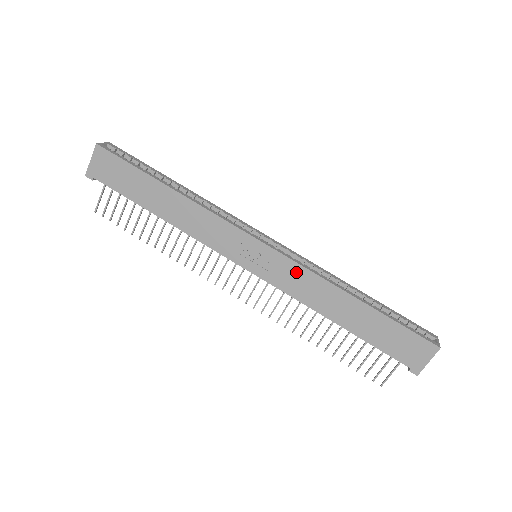
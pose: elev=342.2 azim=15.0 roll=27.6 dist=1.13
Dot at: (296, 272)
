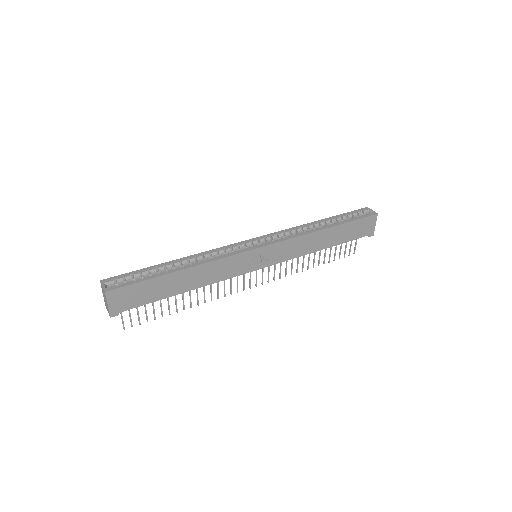
Dot at: (289, 245)
